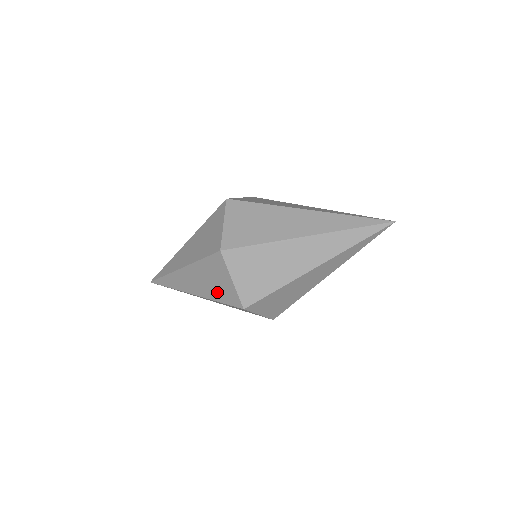
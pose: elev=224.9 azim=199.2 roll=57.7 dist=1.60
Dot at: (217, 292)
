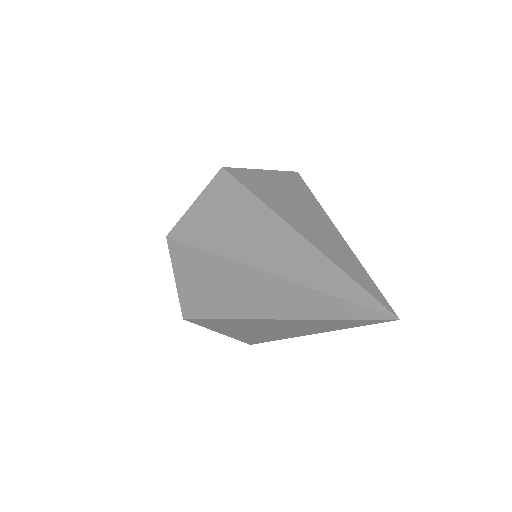
Dot at: occluded
